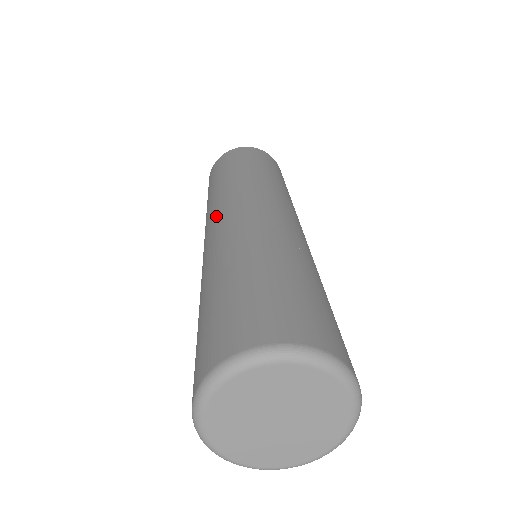
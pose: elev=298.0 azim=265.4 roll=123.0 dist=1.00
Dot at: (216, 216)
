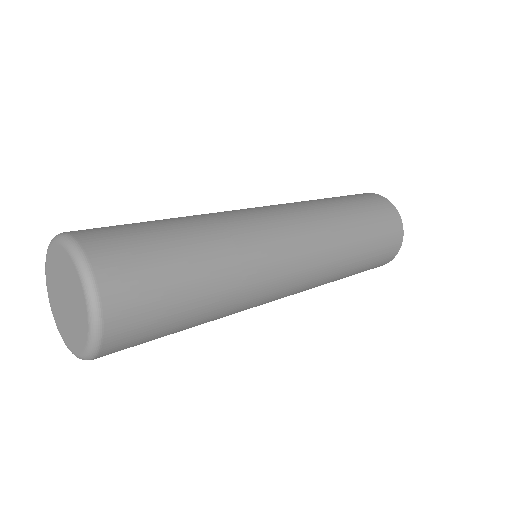
Dot at: occluded
